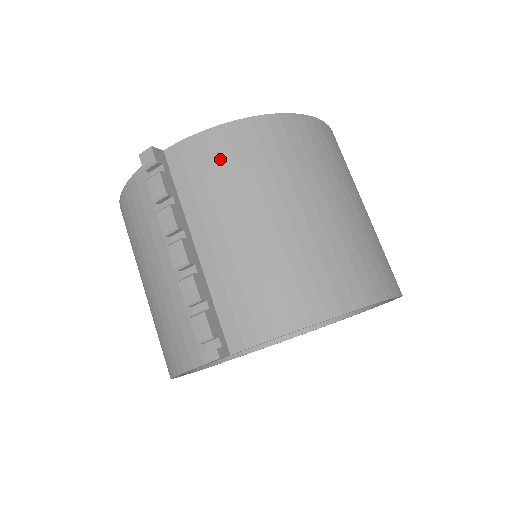
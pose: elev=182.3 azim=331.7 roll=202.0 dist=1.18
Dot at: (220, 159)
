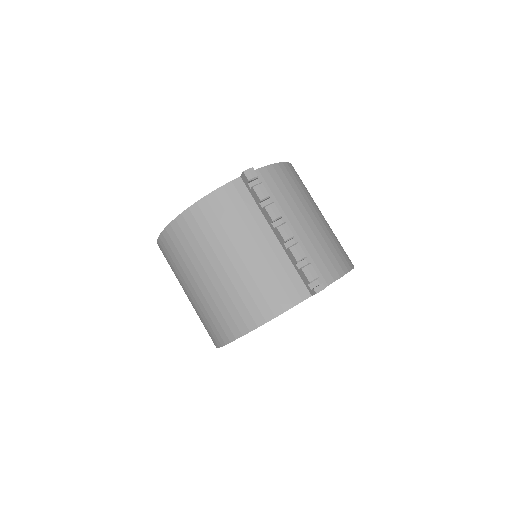
Dot at: (284, 182)
